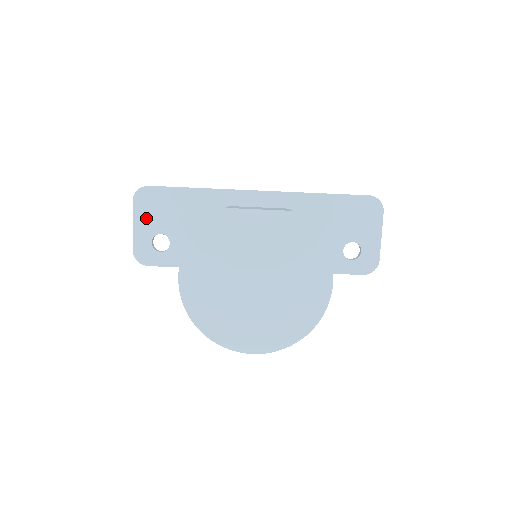
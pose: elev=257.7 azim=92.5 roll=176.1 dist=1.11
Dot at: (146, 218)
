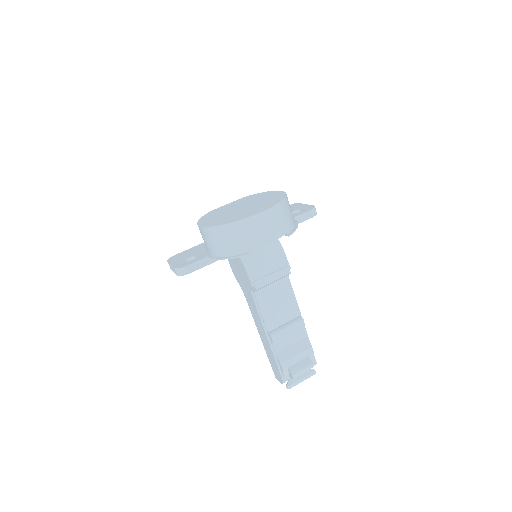
Dot at: (177, 260)
